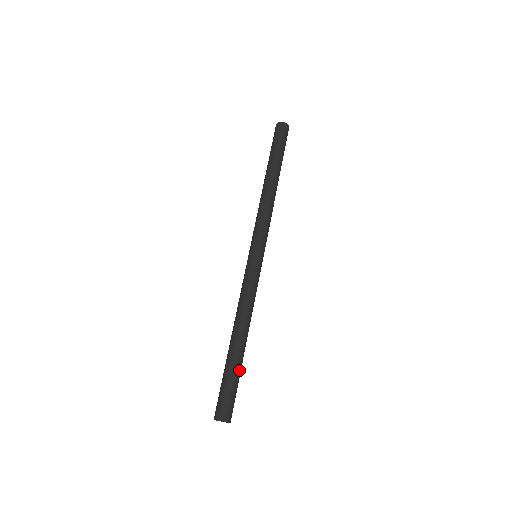
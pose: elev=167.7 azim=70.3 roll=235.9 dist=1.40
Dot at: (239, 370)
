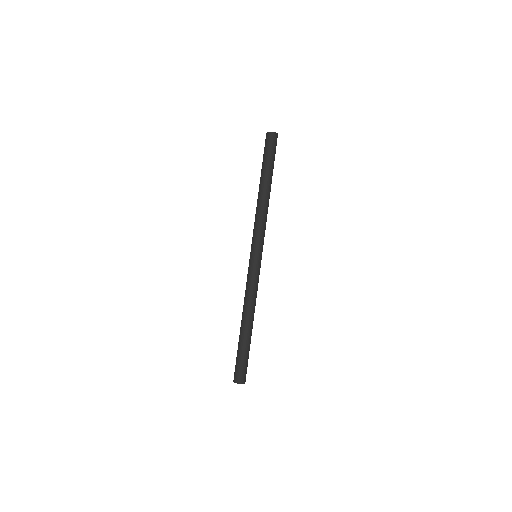
Dot at: (246, 346)
